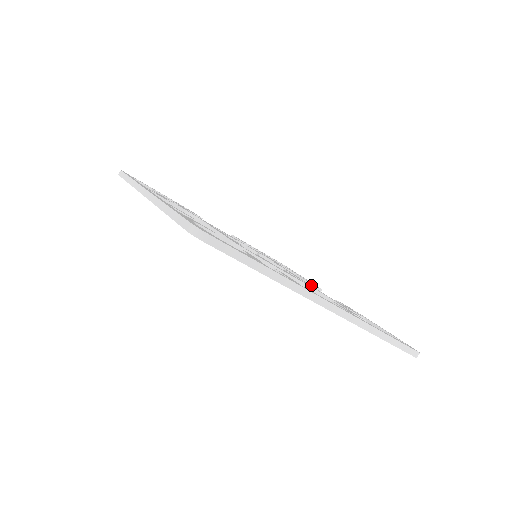
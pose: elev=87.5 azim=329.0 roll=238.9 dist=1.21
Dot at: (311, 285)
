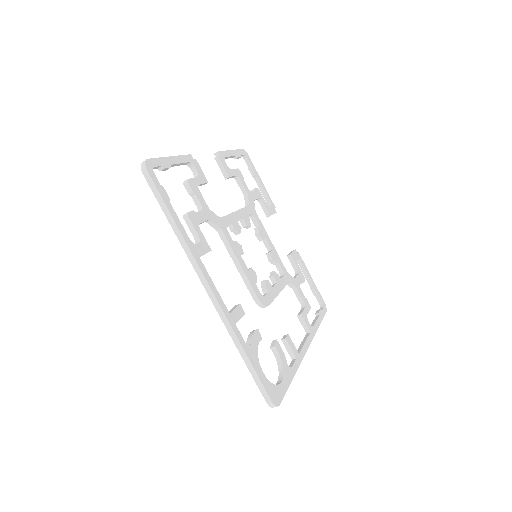
Dot at: occluded
